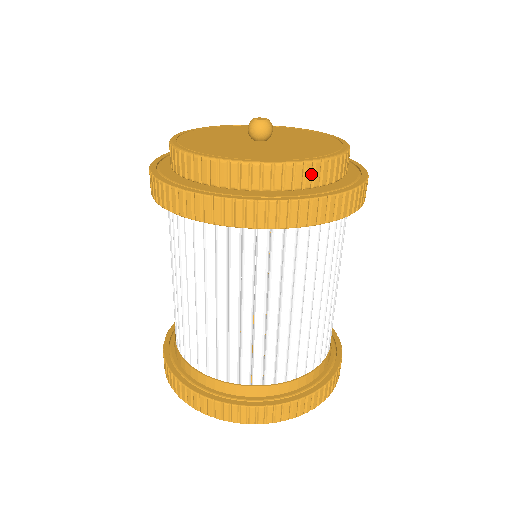
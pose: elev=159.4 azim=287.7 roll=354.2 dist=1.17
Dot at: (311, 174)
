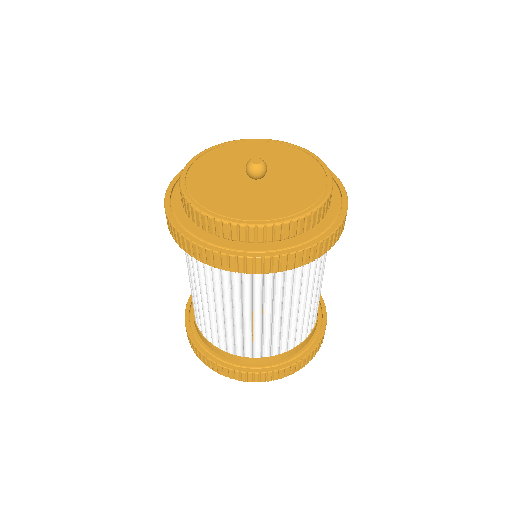
Dot at: (237, 232)
